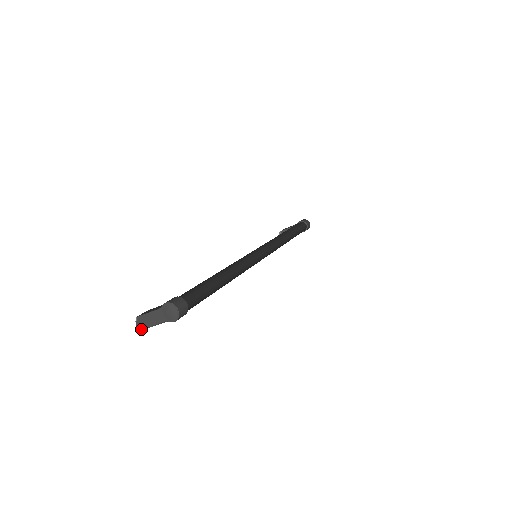
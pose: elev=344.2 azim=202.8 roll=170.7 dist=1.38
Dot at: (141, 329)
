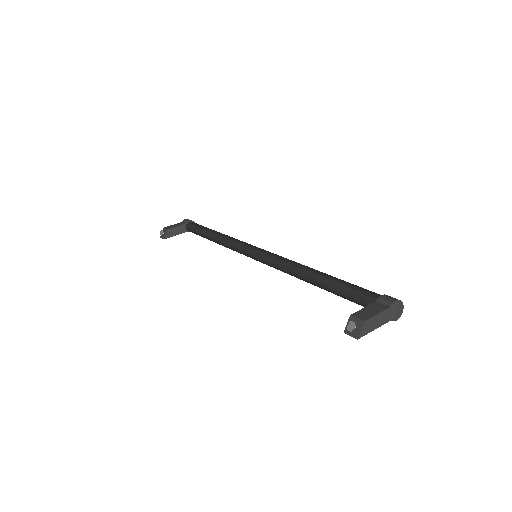
Dot at: (364, 335)
